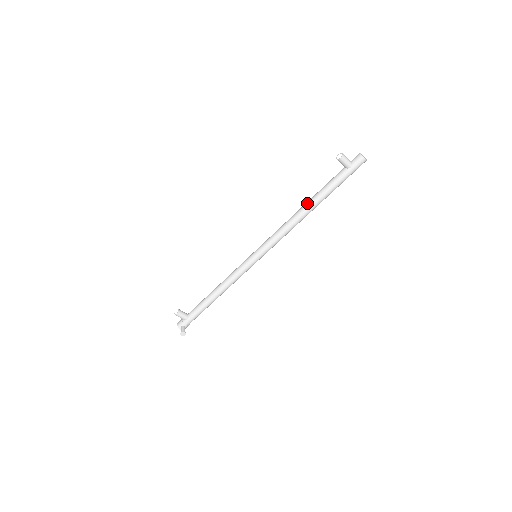
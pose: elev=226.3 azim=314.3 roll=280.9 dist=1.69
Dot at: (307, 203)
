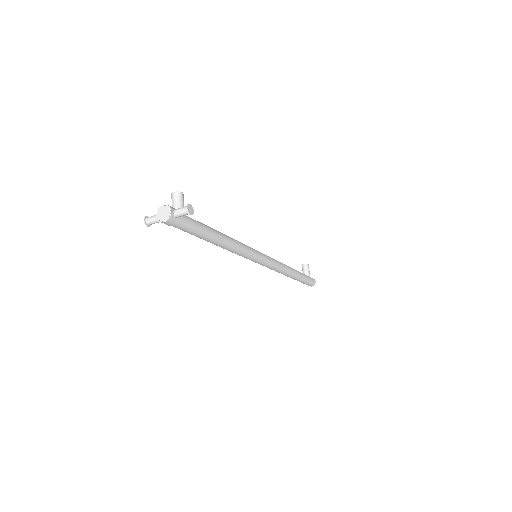
Dot at: occluded
